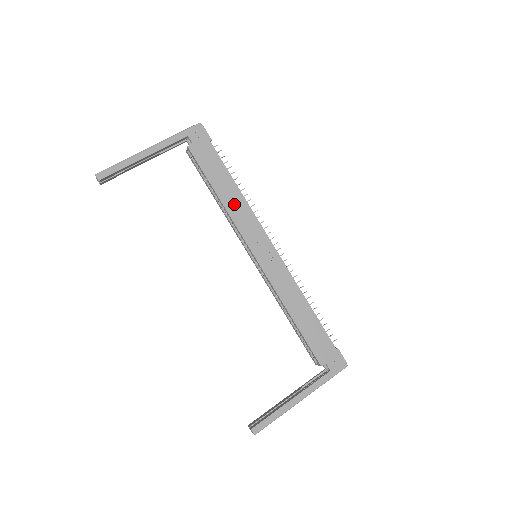
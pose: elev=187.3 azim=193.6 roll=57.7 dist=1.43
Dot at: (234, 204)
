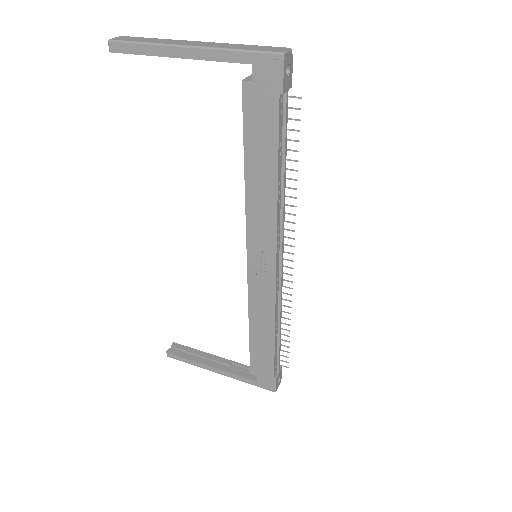
Dot at: (259, 196)
